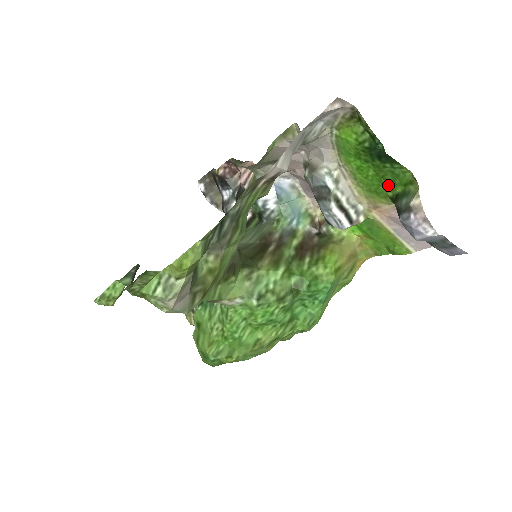
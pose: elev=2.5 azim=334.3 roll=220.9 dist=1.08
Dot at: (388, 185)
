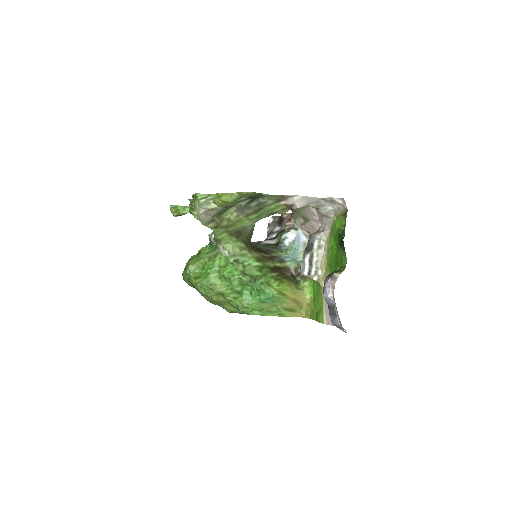
Dot at: (336, 264)
